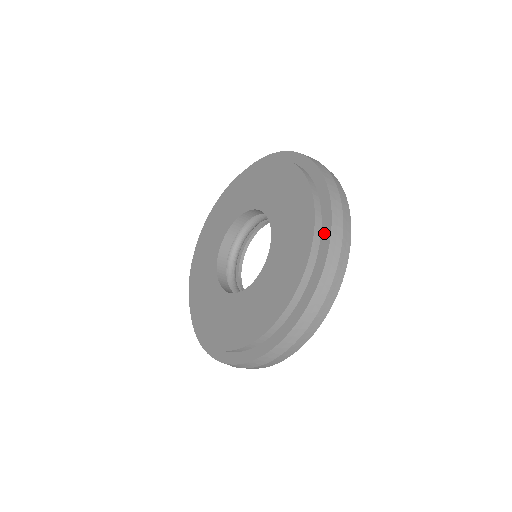
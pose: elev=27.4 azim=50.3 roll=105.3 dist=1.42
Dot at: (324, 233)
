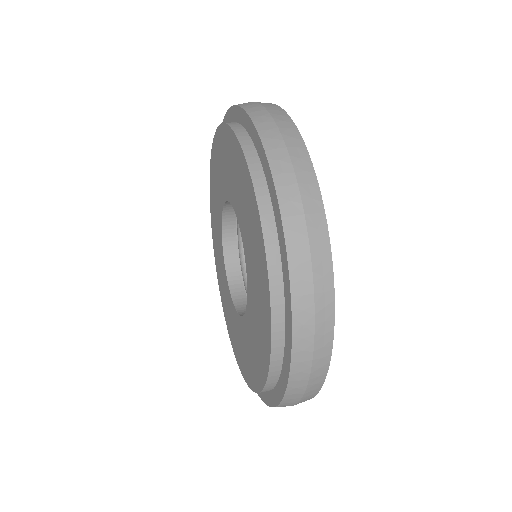
Dot at: (268, 396)
